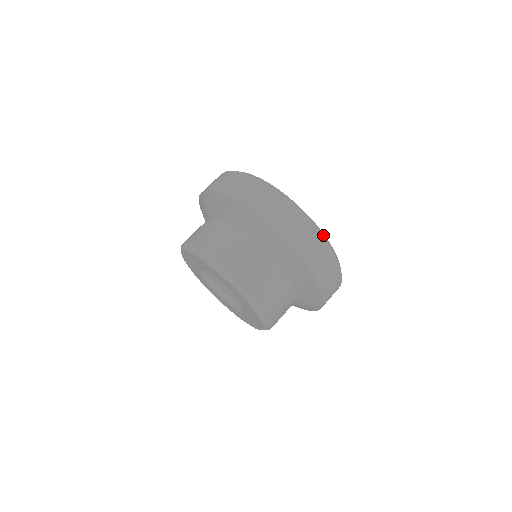
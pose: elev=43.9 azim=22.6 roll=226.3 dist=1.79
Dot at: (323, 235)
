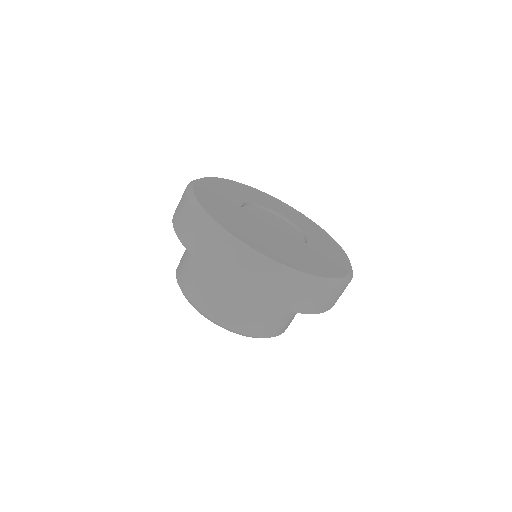
Dot at: (337, 282)
